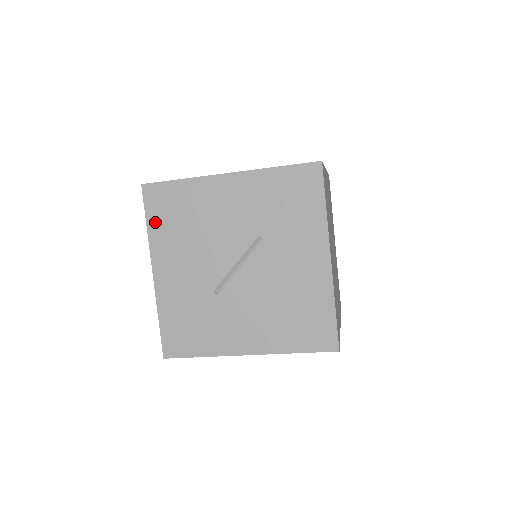
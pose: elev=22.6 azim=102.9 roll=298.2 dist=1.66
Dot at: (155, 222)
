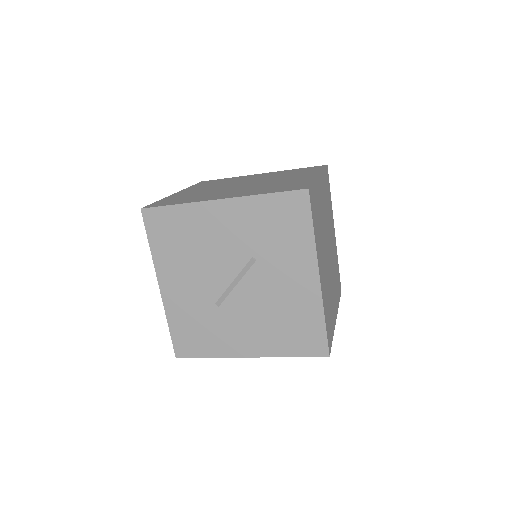
Dot at: (157, 243)
